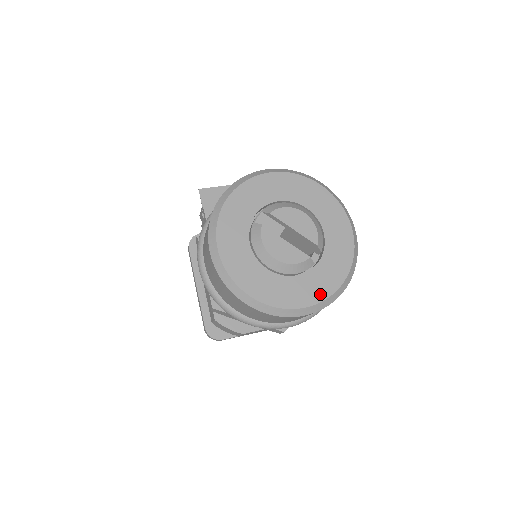
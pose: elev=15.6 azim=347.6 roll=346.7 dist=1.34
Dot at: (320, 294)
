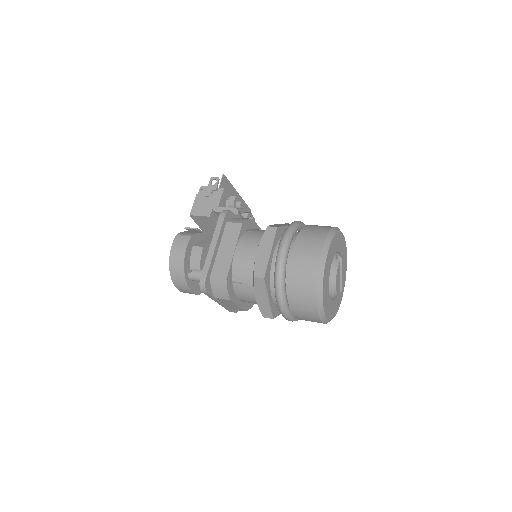
Dot at: (331, 316)
